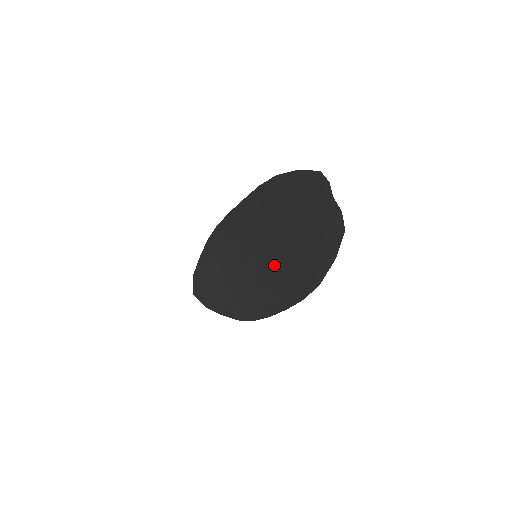
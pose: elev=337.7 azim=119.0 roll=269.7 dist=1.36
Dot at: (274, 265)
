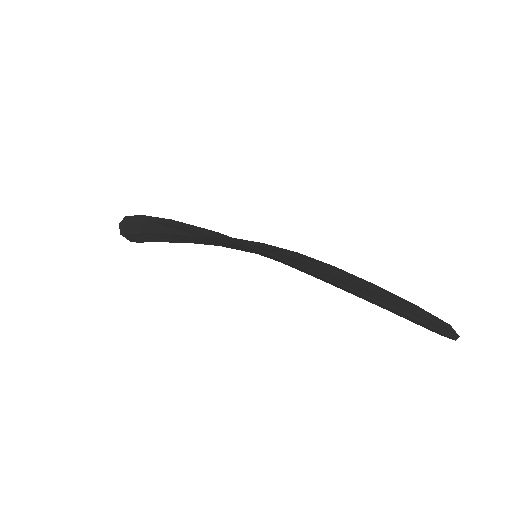
Dot at: occluded
